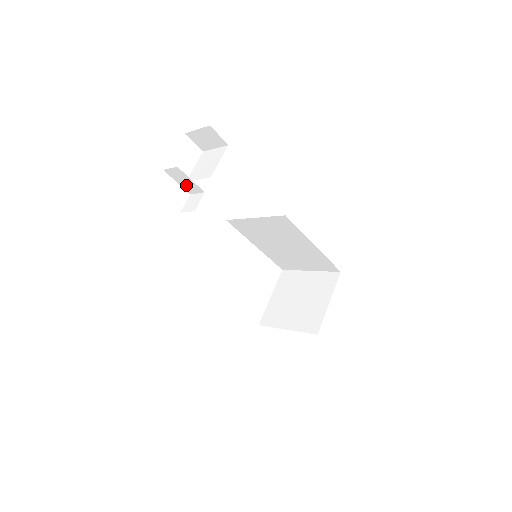
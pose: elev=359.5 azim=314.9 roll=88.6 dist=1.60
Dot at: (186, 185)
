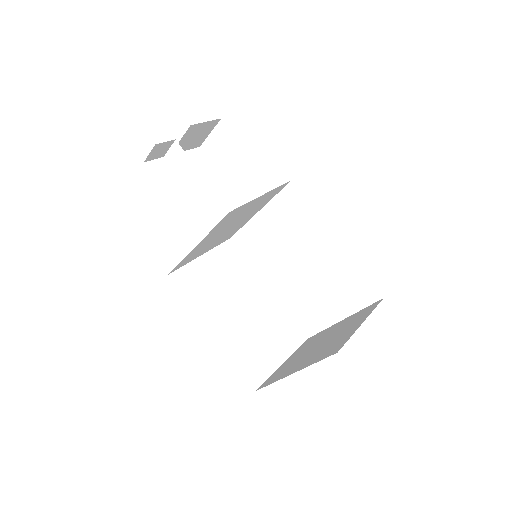
Dot at: (185, 174)
